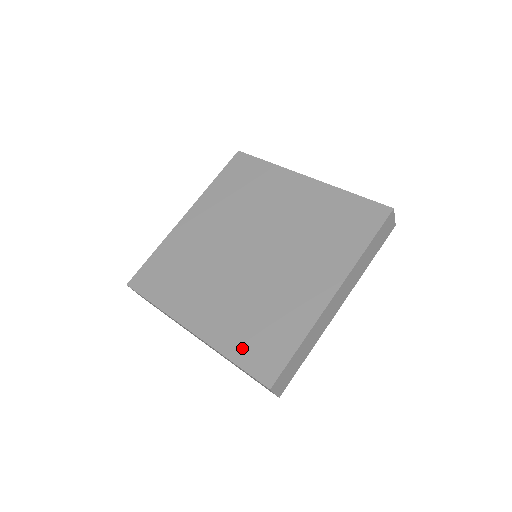
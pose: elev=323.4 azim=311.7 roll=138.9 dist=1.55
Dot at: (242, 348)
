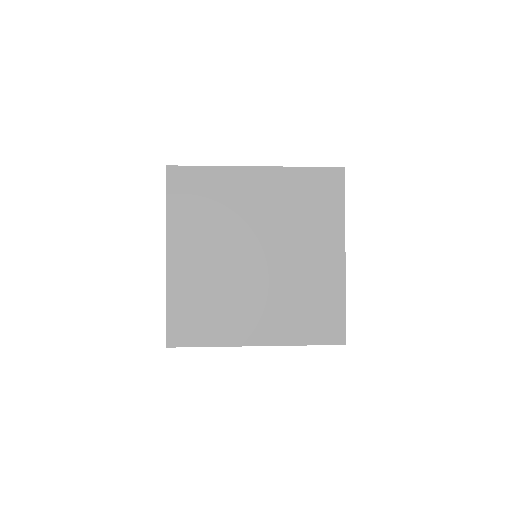
Dot at: (308, 332)
